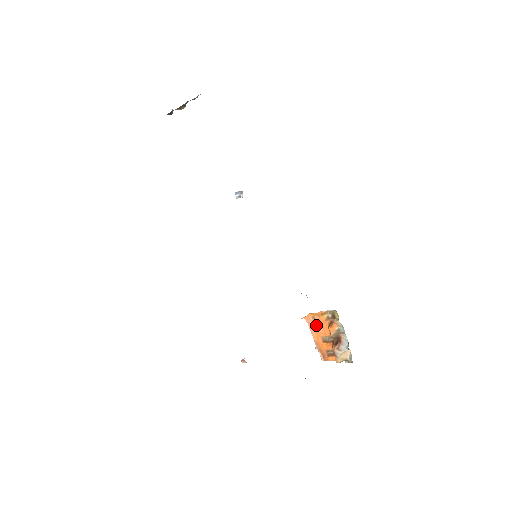
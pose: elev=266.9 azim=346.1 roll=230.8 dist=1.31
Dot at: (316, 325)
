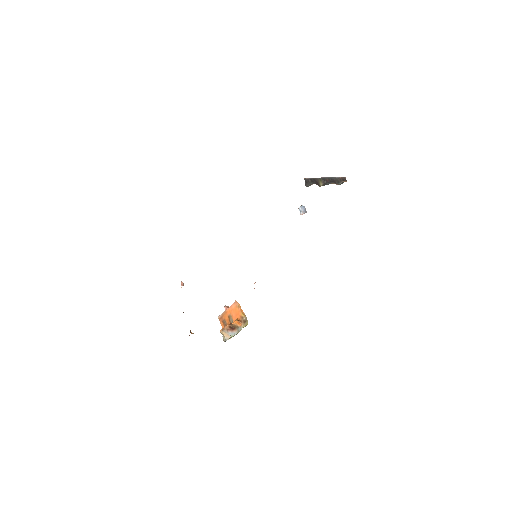
Dot at: (235, 309)
